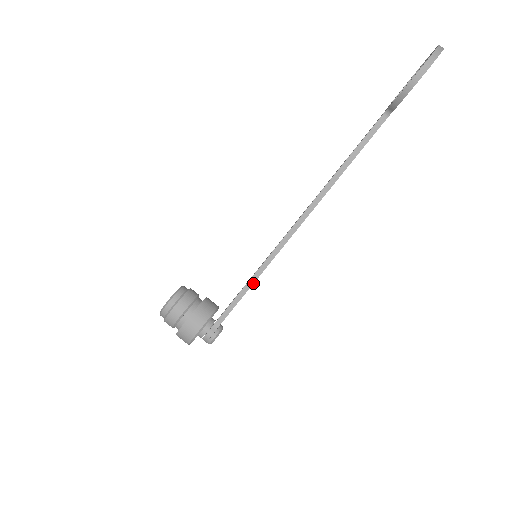
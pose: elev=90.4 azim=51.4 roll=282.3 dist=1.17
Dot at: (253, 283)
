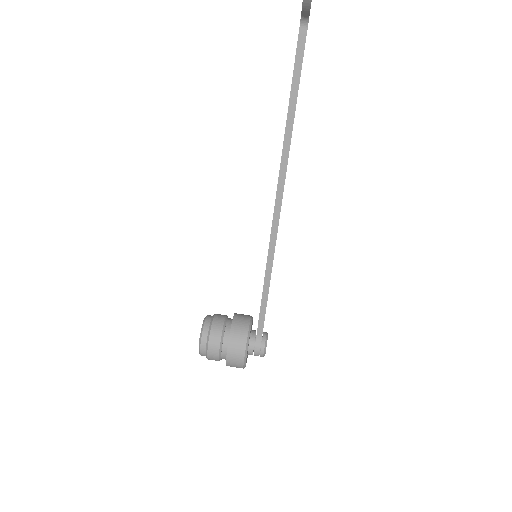
Dot at: (269, 284)
